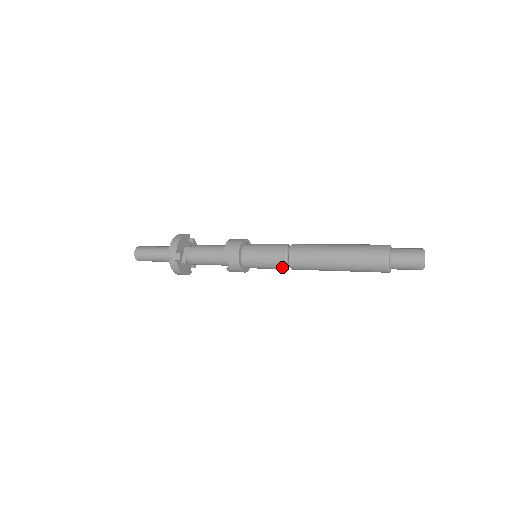
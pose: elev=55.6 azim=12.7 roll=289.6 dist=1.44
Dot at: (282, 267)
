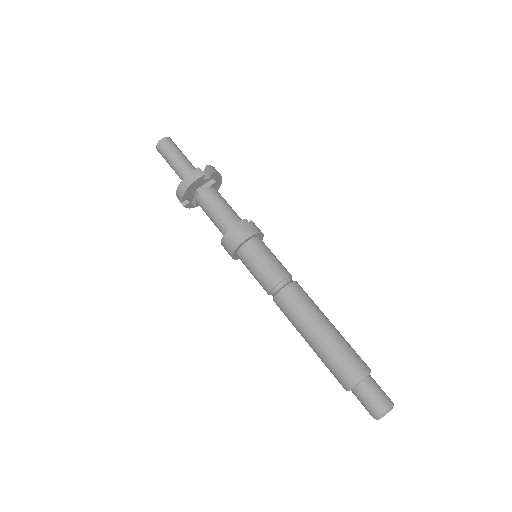
Dot at: occluded
